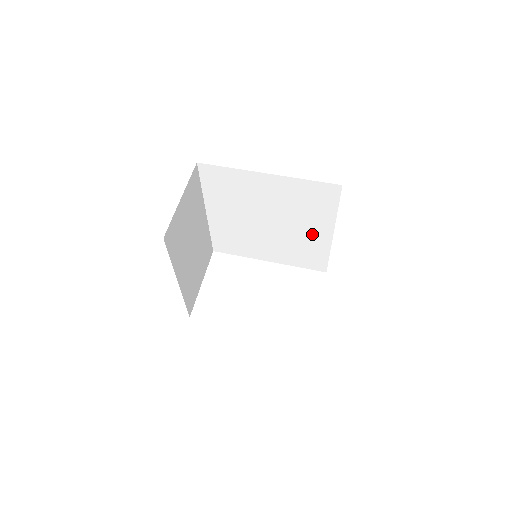
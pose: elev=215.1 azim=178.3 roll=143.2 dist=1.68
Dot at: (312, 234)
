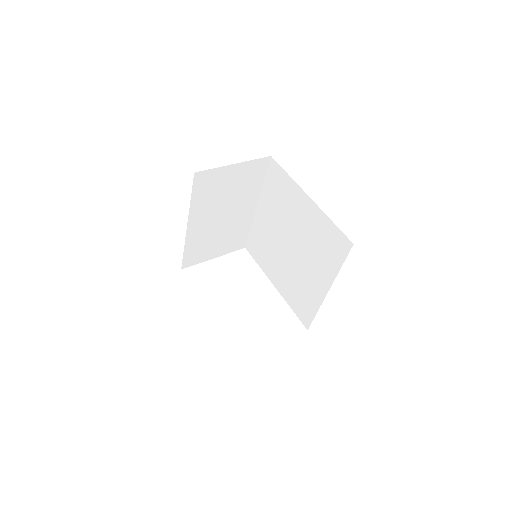
Dot at: (314, 280)
